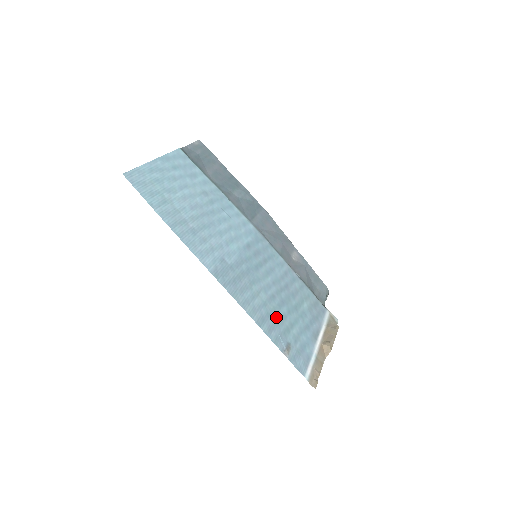
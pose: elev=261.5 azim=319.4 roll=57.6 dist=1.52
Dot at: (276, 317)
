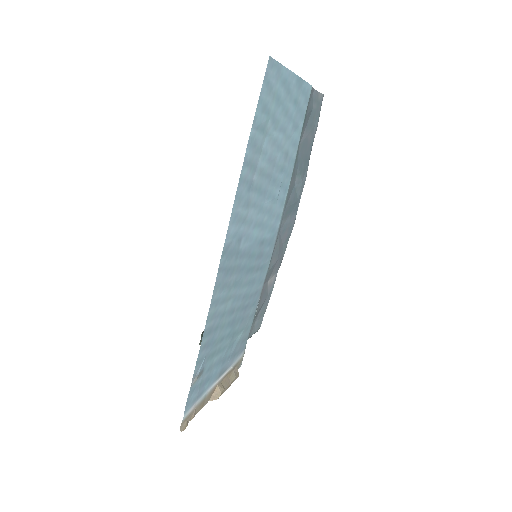
Dot at: (218, 335)
